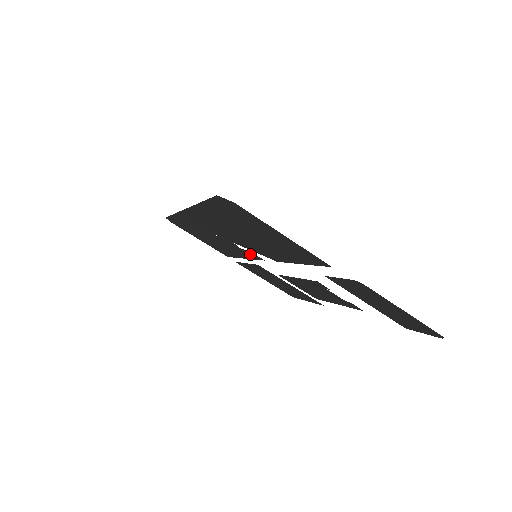
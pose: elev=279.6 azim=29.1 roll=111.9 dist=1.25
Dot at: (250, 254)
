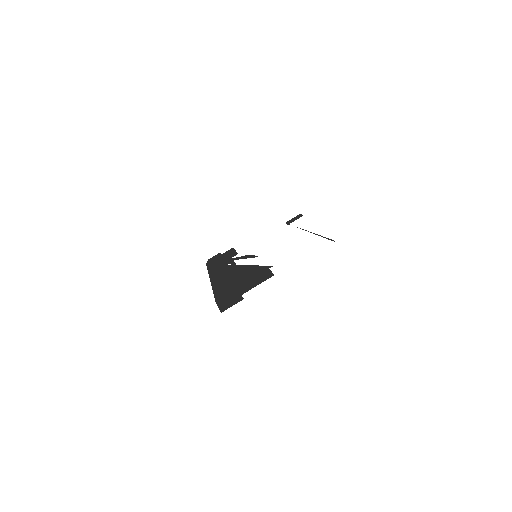
Dot at: occluded
